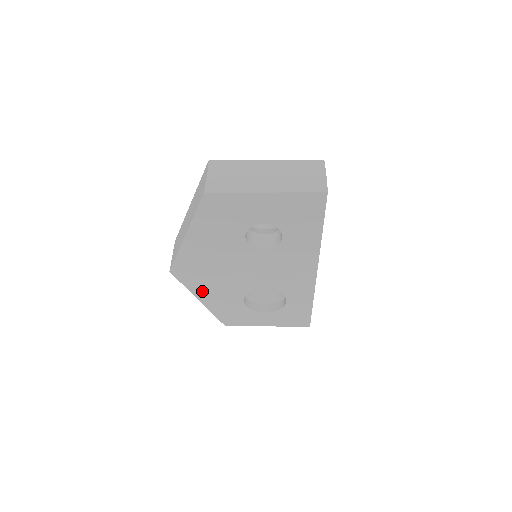
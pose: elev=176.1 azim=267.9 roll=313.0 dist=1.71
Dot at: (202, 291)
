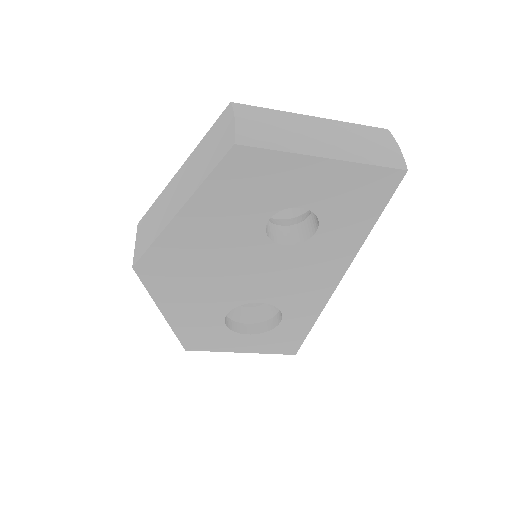
Dot at: (171, 300)
